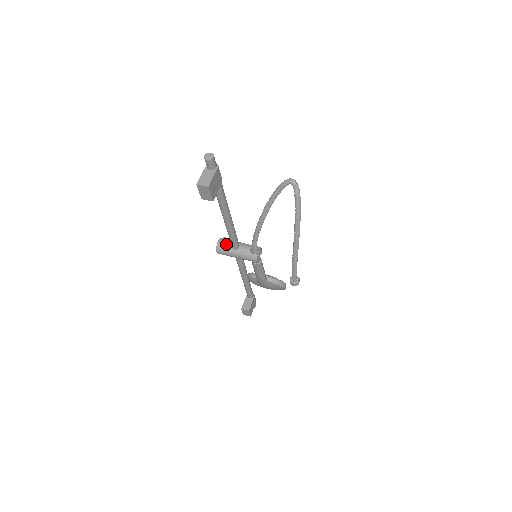
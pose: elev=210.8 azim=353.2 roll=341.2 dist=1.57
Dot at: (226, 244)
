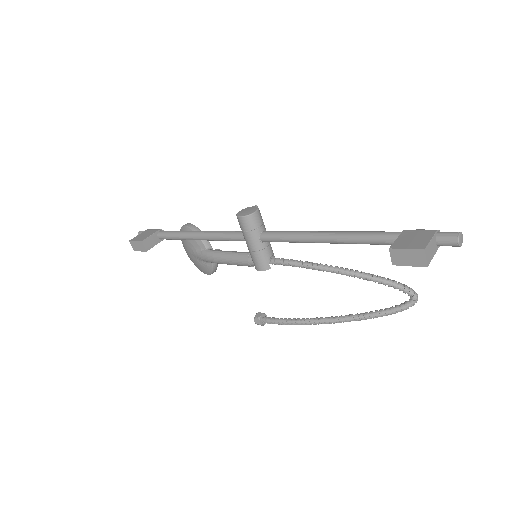
Dot at: (260, 224)
